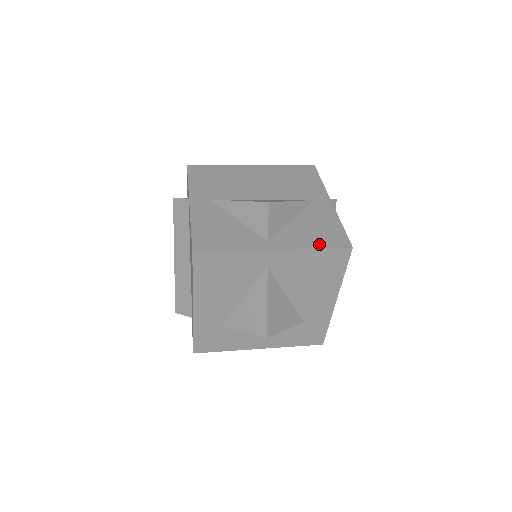
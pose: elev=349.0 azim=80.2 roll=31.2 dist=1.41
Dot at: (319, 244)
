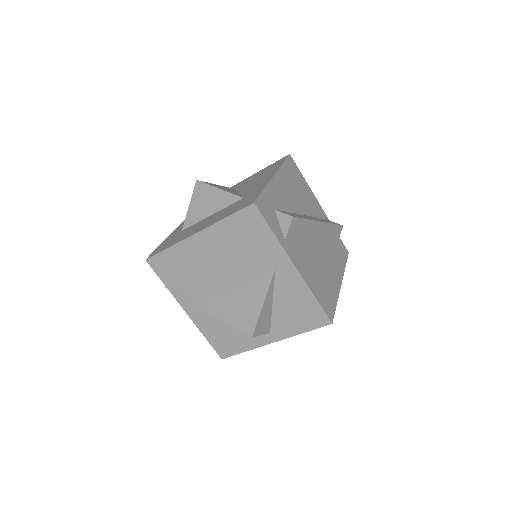
Dot at: occluded
